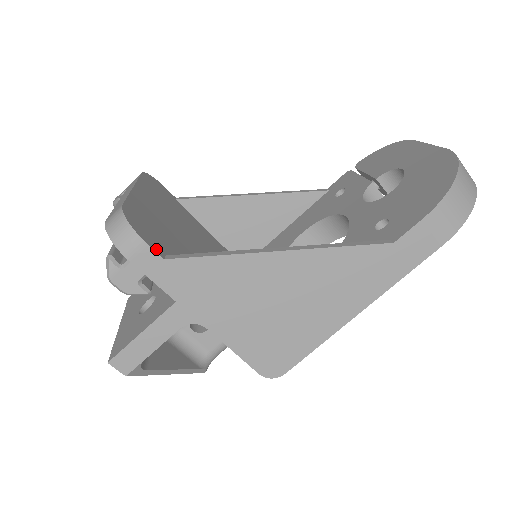
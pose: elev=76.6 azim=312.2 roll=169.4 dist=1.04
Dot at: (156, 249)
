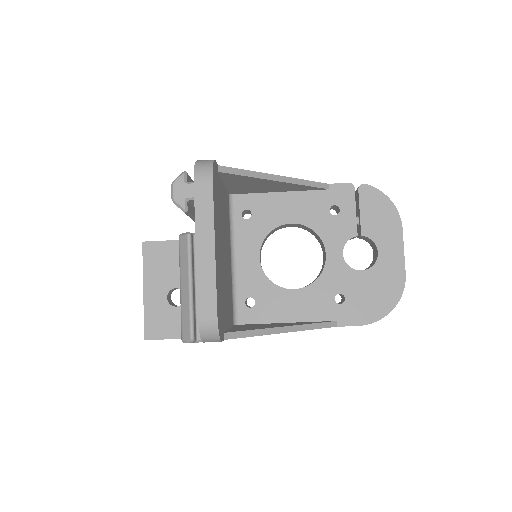
Dot at: (223, 336)
